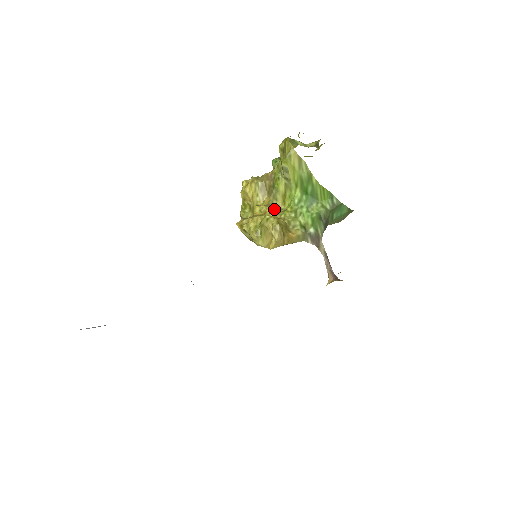
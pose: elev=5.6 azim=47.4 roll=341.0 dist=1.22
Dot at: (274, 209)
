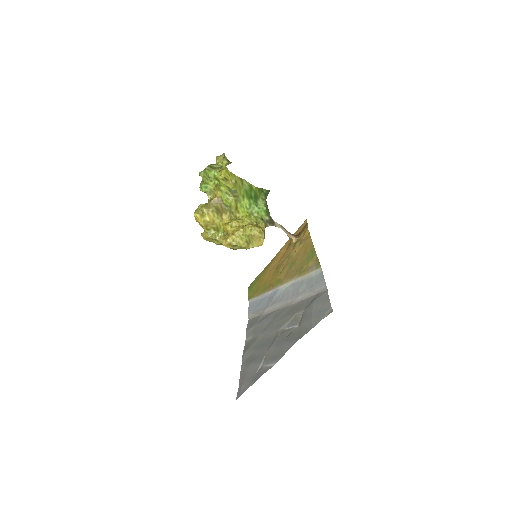
Dot at: (239, 220)
